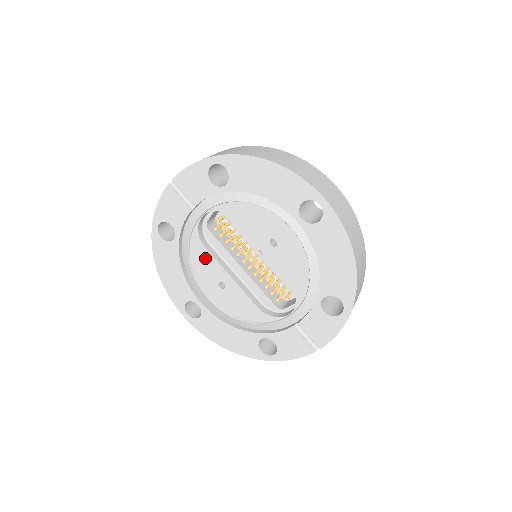
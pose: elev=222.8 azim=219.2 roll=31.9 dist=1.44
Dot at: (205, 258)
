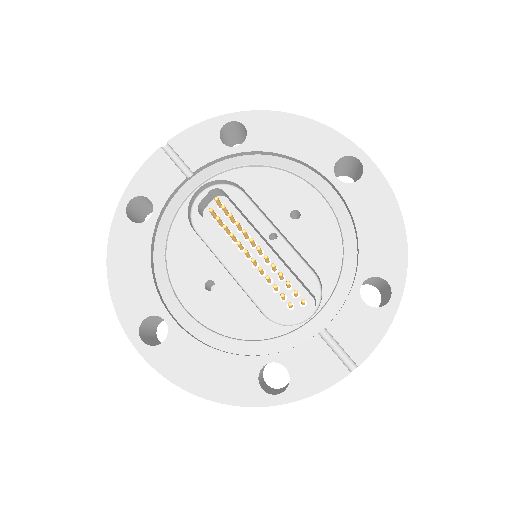
Dot at: (191, 246)
